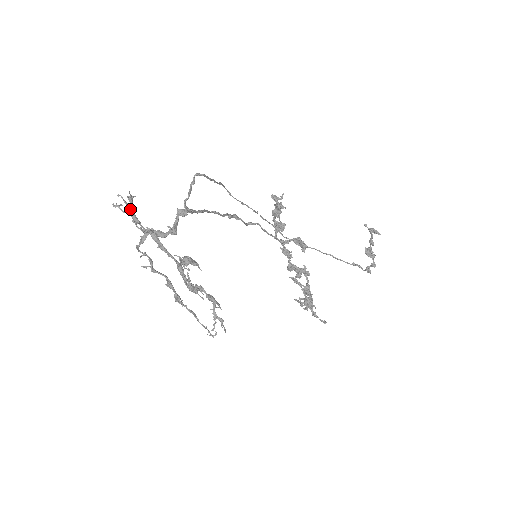
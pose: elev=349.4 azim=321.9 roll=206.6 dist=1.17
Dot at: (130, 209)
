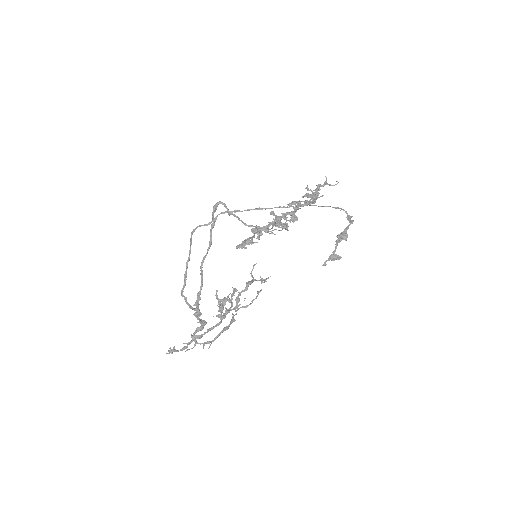
Dot at: (178, 351)
